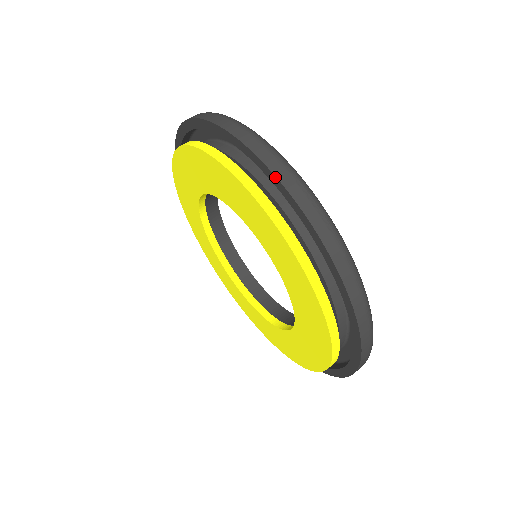
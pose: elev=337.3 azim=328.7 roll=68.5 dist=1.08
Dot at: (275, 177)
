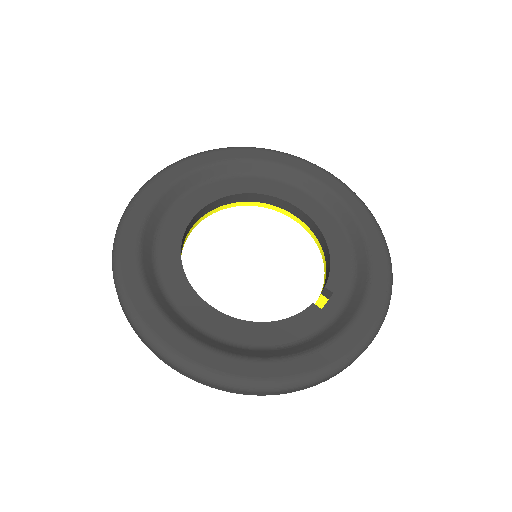
Dot at: (268, 394)
